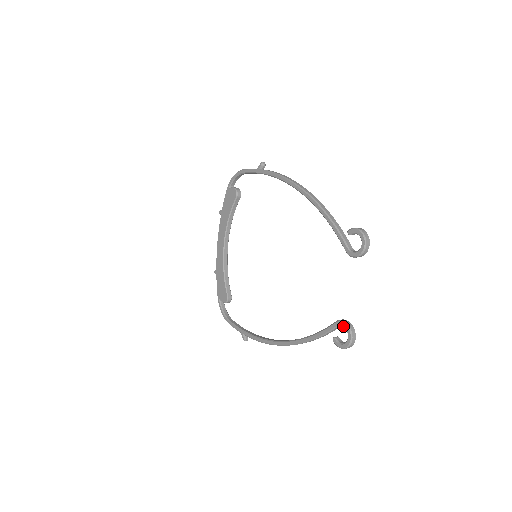
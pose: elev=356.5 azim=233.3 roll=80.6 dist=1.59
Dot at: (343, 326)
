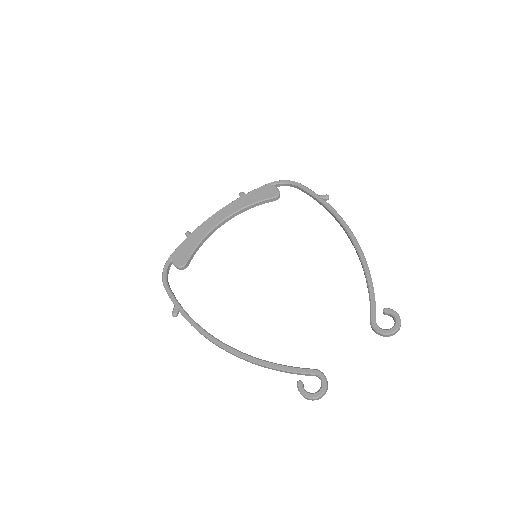
Dot at: (321, 378)
